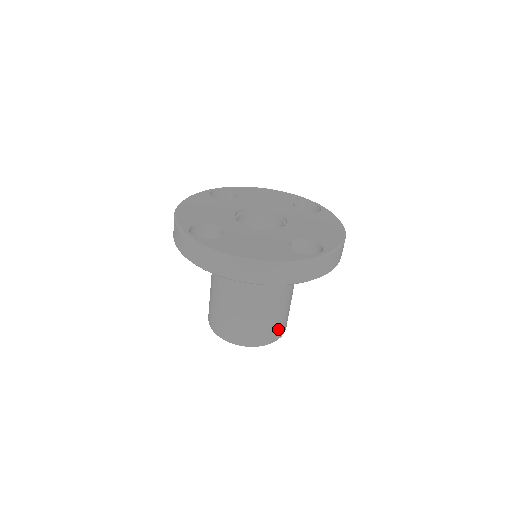
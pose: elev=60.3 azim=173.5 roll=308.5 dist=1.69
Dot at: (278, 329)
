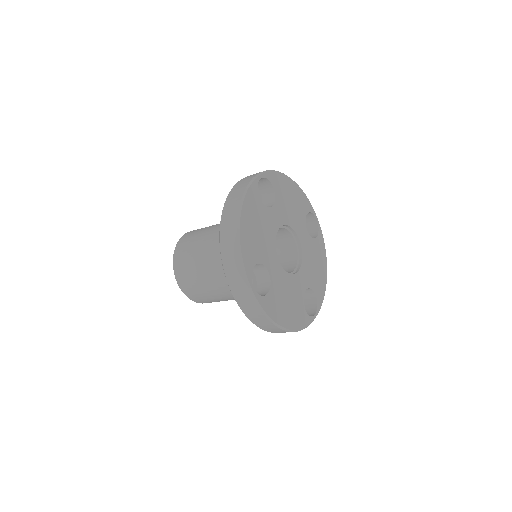
Dot at: occluded
